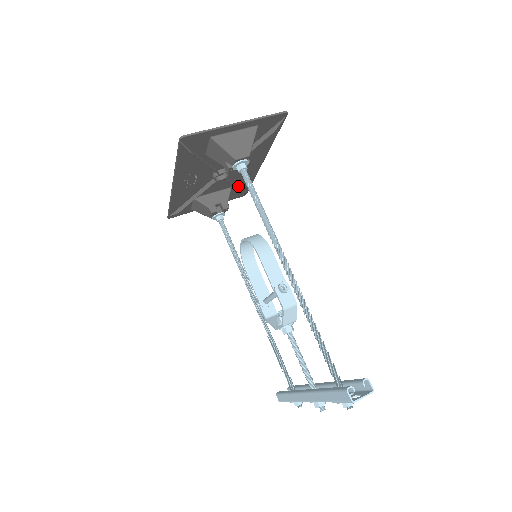
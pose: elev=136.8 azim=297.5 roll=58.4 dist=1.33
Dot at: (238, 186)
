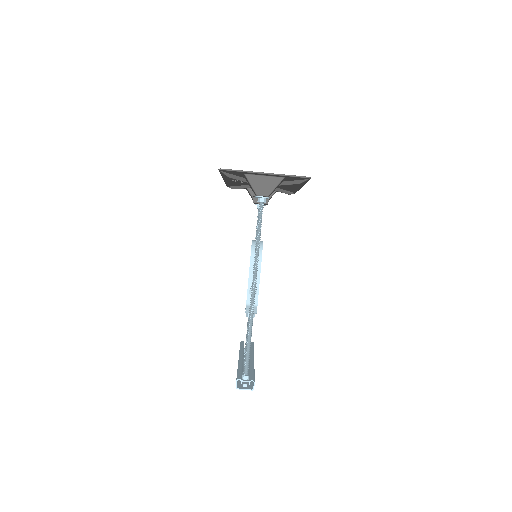
Dot at: (285, 189)
